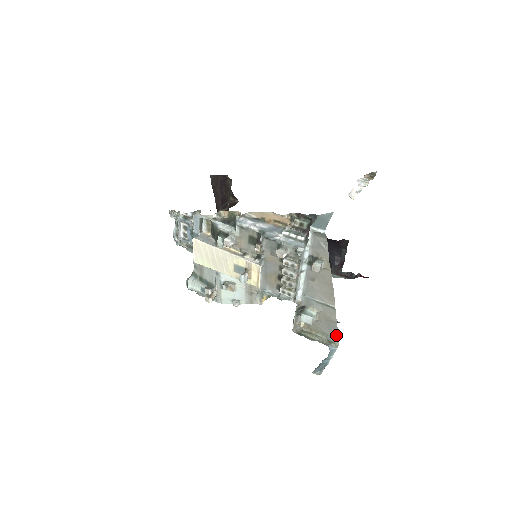
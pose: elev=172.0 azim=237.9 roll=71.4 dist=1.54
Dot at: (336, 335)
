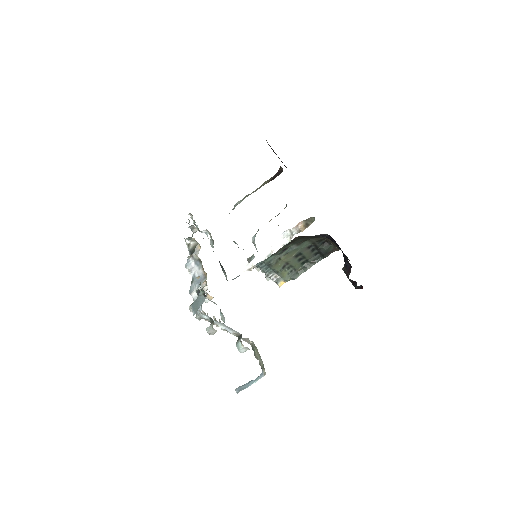
Dot at: occluded
